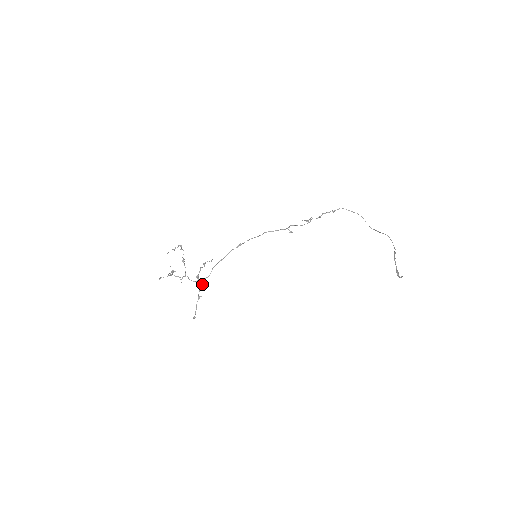
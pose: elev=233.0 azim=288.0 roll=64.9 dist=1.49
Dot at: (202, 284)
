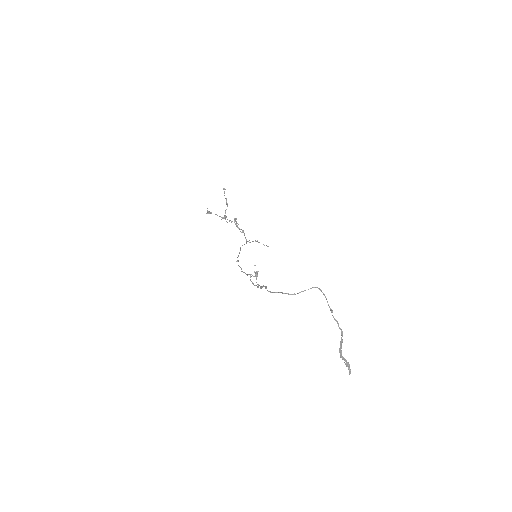
Dot at: (249, 242)
